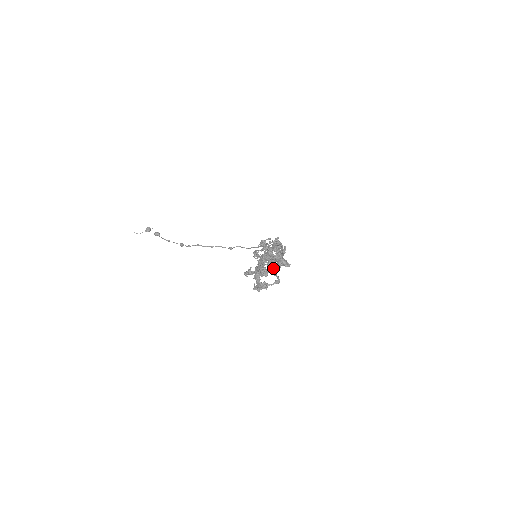
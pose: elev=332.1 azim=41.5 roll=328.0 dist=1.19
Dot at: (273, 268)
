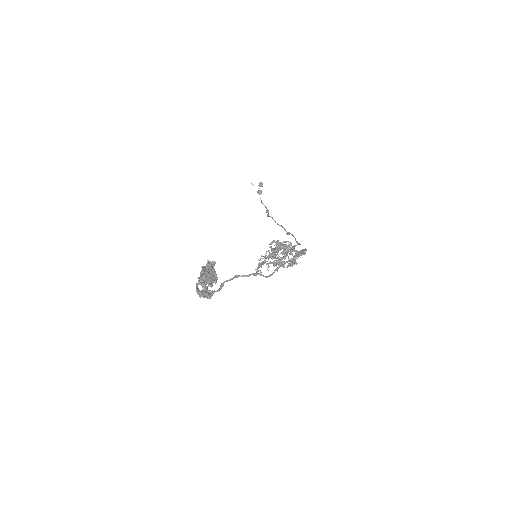
Dot at: occluded
